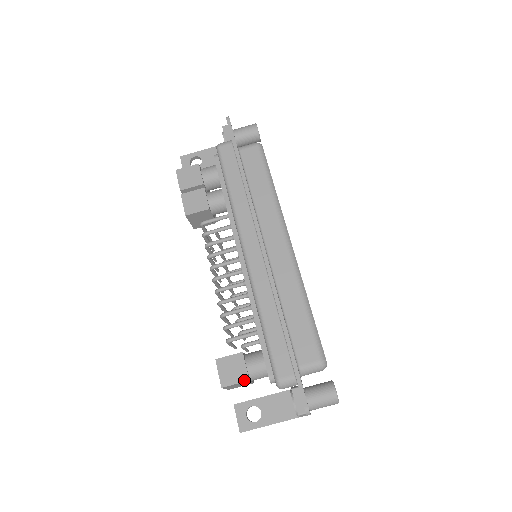
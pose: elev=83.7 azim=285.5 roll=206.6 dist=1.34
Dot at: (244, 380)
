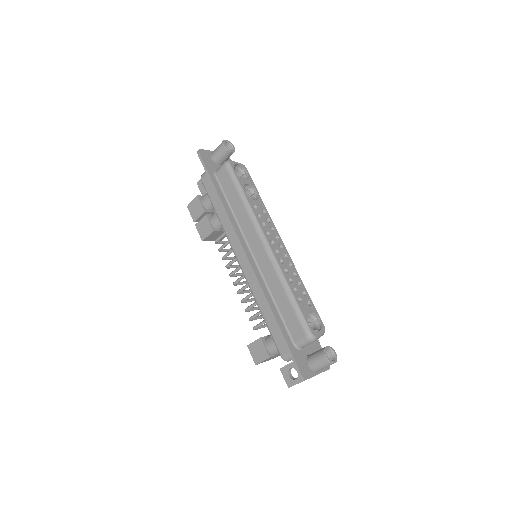
Dot at: (266, 358)
